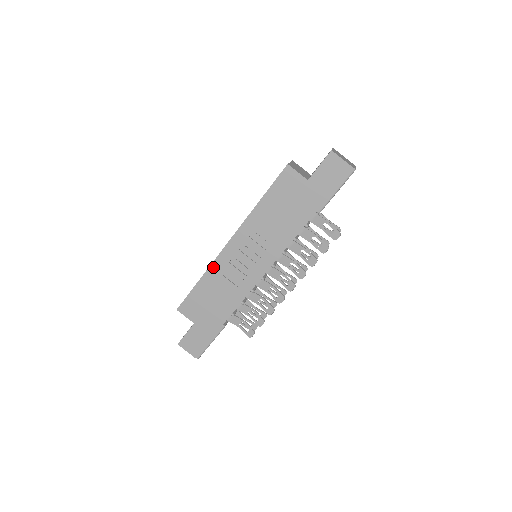
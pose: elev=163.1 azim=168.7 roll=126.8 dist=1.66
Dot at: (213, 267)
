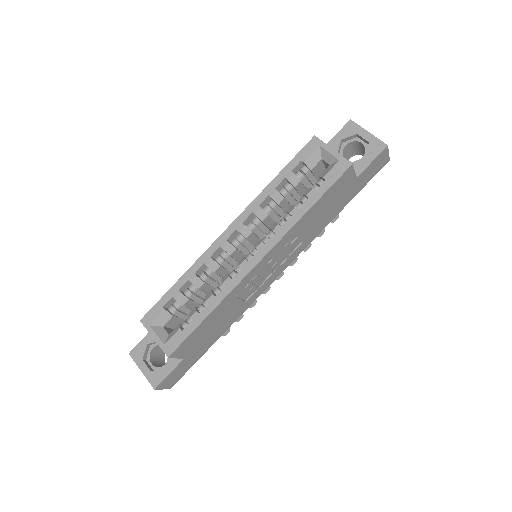
Dot at: (231, 294)
